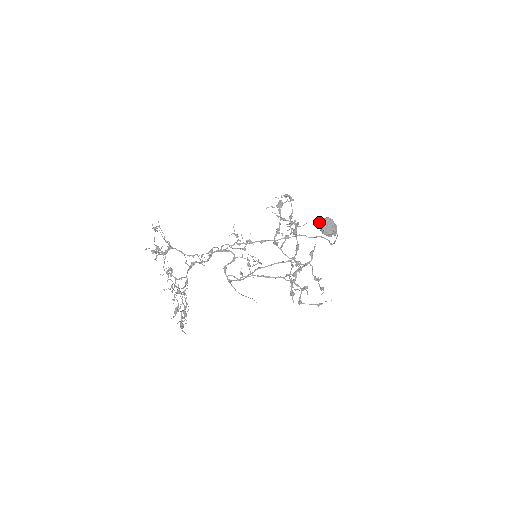
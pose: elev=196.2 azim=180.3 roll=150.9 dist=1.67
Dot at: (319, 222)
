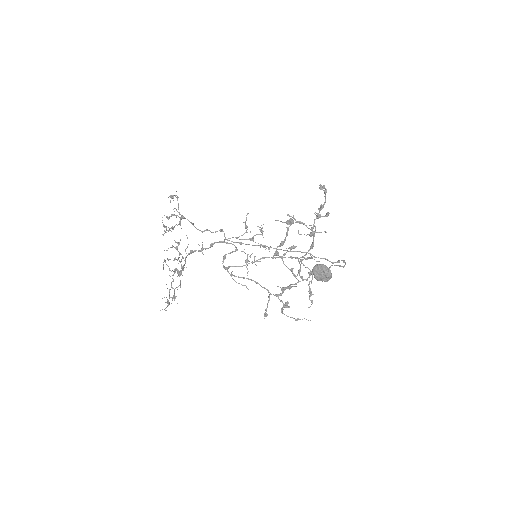
Dot at: occluded
